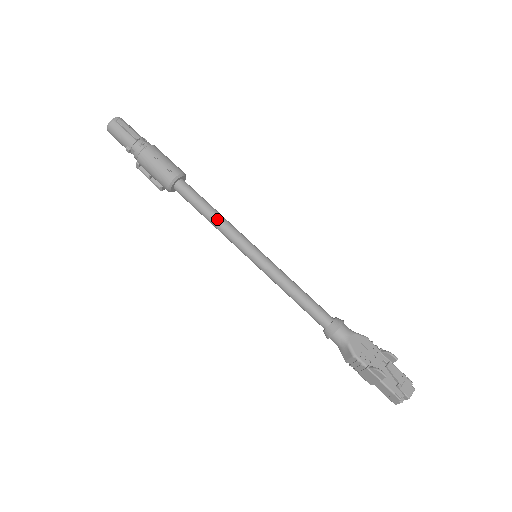
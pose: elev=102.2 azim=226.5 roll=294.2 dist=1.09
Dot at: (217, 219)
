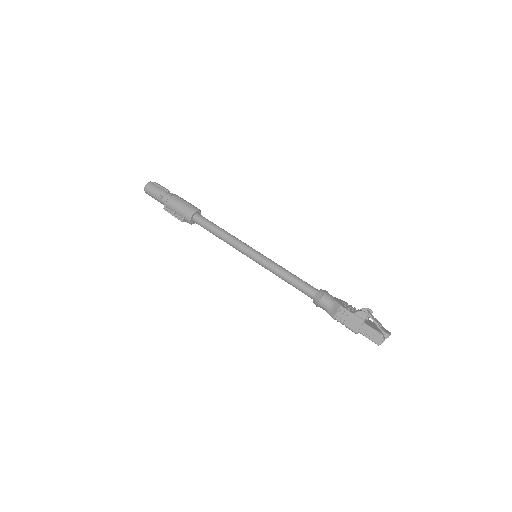
Dot at: (226, 233)
